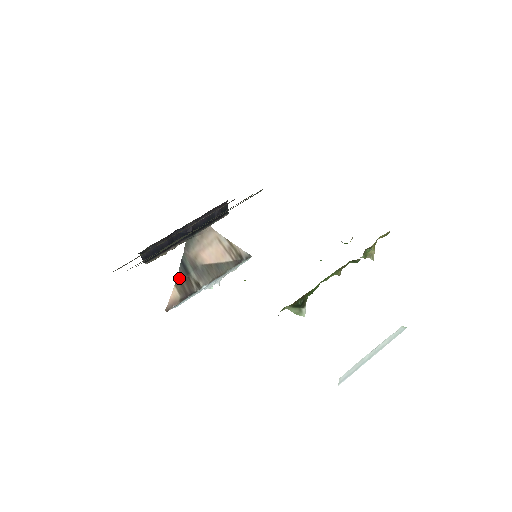
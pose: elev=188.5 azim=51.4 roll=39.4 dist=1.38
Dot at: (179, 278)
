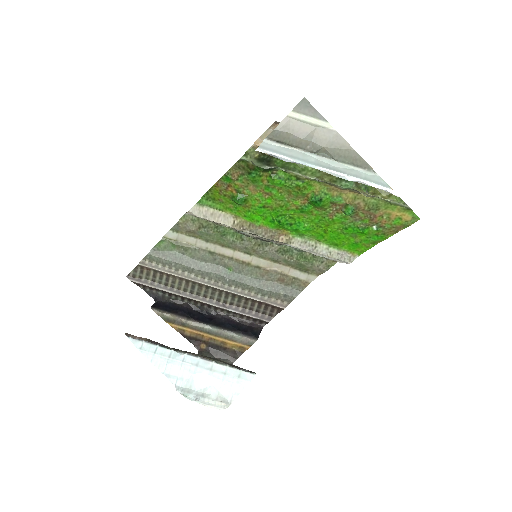
Dot at: occluded
